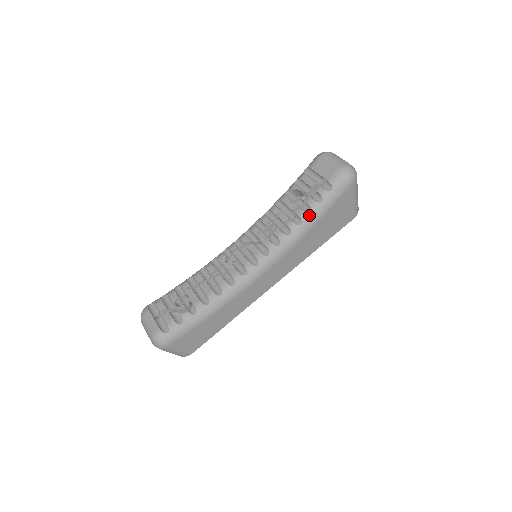
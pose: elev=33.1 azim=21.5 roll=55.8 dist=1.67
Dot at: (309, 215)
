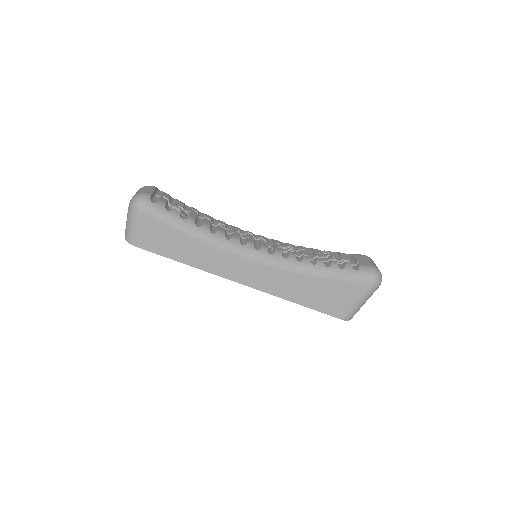
Dot at: (325, 266)
